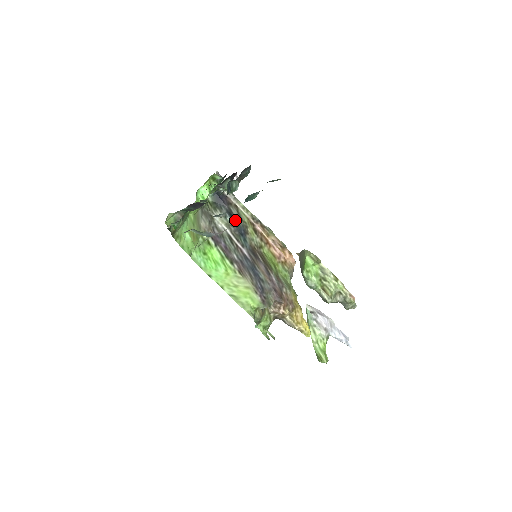
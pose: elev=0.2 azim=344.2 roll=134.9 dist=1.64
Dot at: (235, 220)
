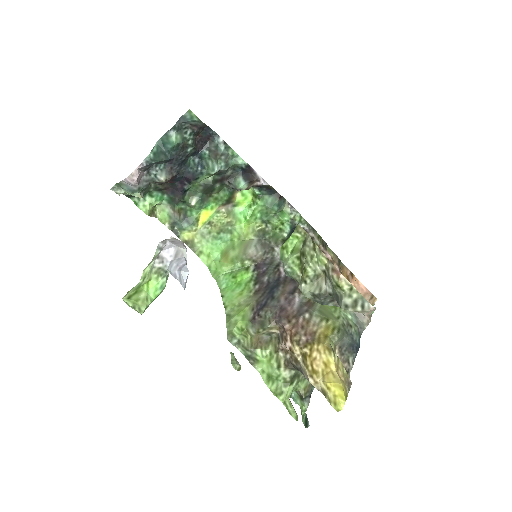
Dot at: occluded
